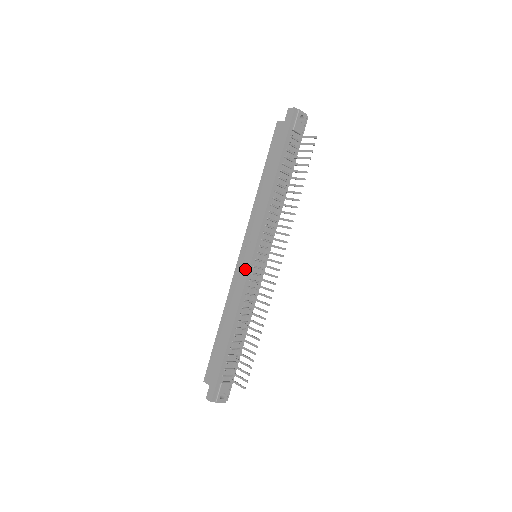
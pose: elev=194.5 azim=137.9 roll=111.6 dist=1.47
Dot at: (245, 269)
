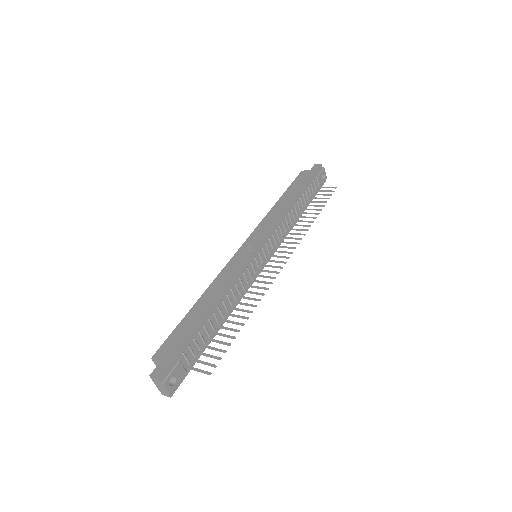
Dot at: (246, 257)
